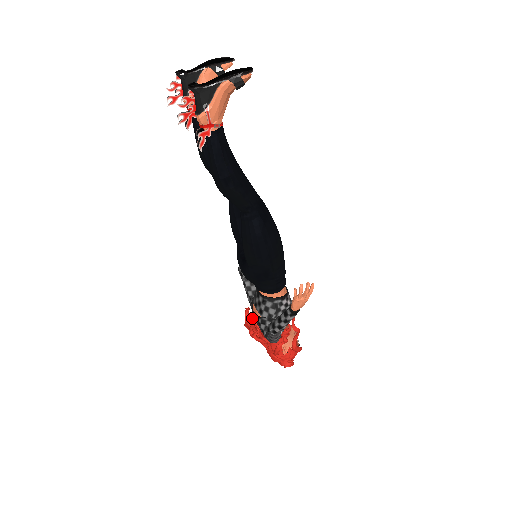
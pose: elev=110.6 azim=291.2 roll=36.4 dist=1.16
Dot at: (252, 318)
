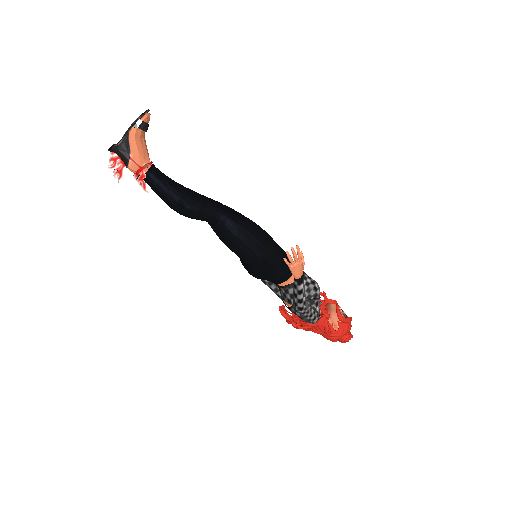
Dot at: (292, 314)
